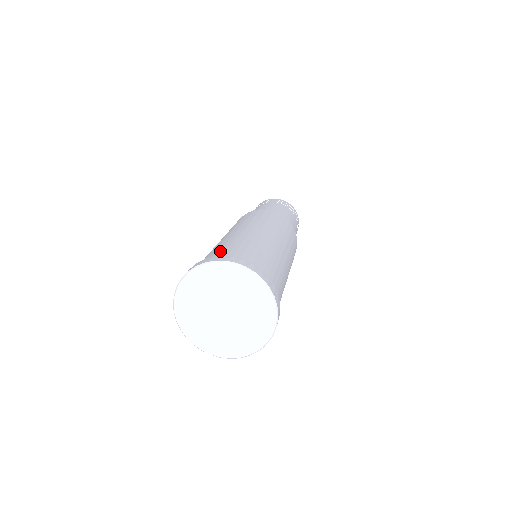
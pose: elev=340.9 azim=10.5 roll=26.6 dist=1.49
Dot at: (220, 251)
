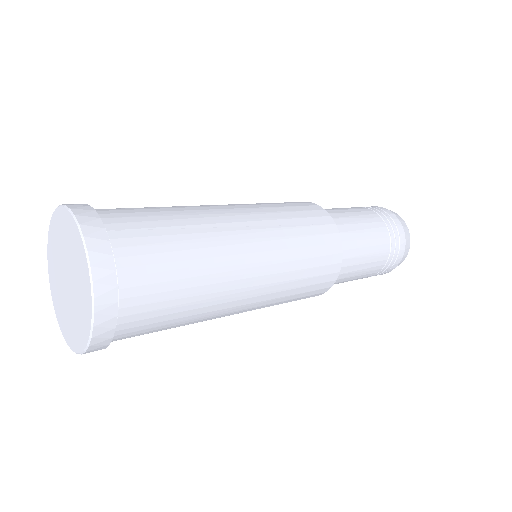
Dot at: occluded
